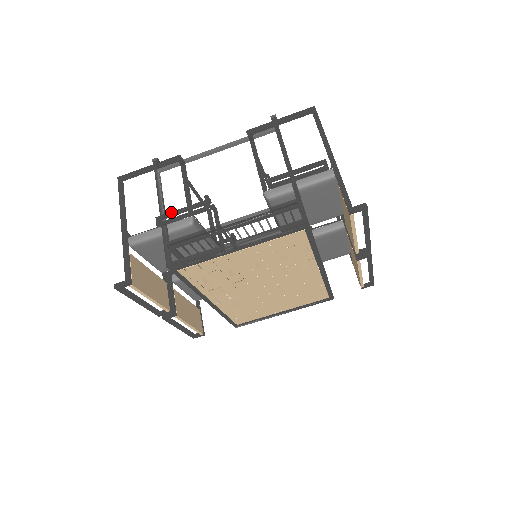
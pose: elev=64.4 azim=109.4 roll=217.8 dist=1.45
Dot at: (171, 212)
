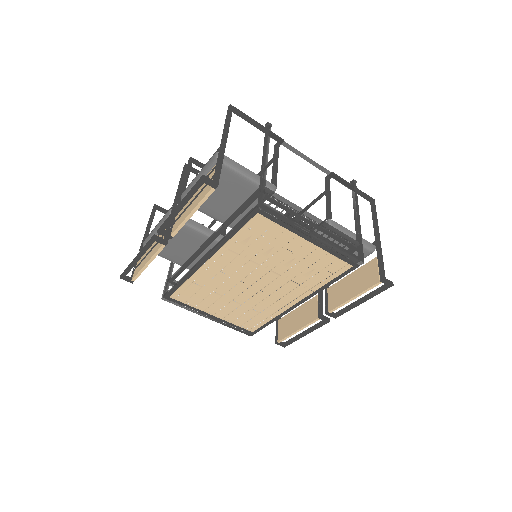
Dot at: occluded
